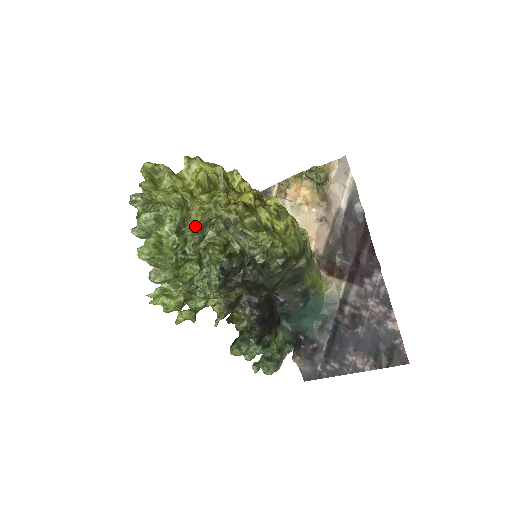
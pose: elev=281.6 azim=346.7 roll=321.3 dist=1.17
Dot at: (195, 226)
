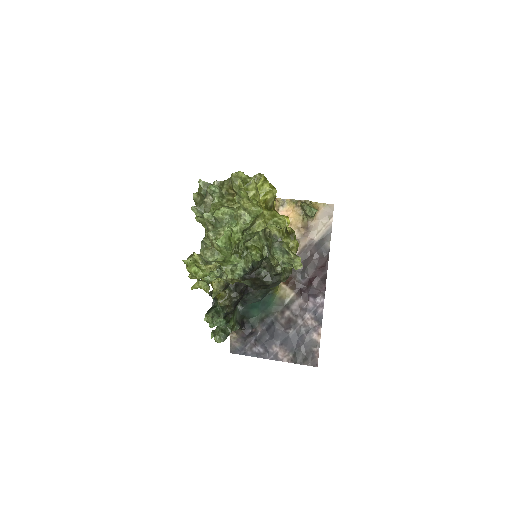
Dot at: (254, 232)
